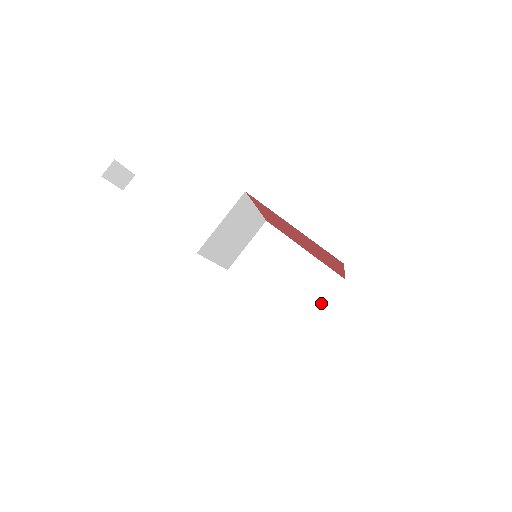
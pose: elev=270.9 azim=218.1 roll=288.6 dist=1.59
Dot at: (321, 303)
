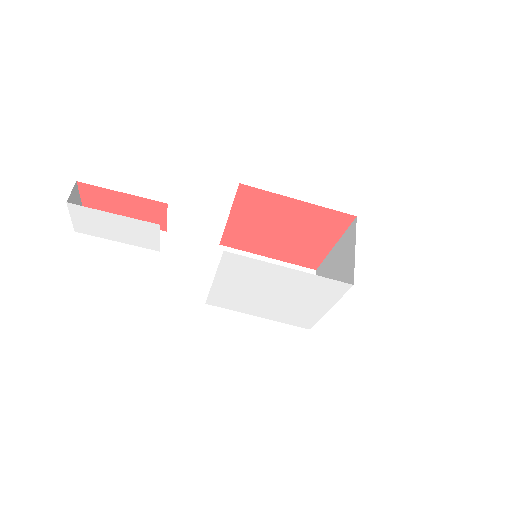
Dot at: occluded
